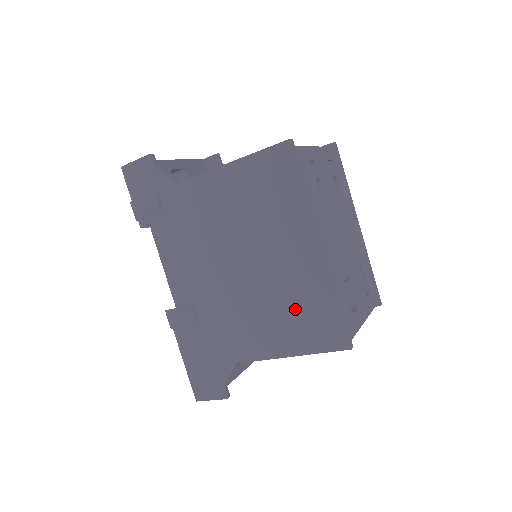
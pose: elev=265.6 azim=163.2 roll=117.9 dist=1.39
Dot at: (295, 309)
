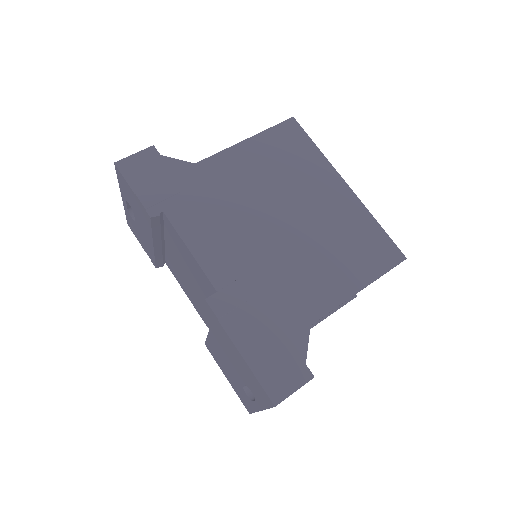
Dot at: (348, 242)
